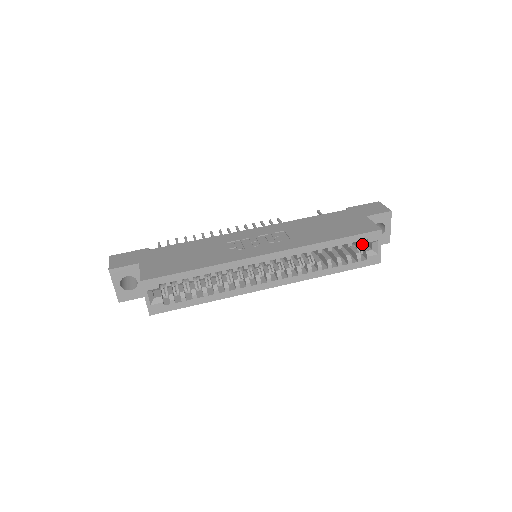
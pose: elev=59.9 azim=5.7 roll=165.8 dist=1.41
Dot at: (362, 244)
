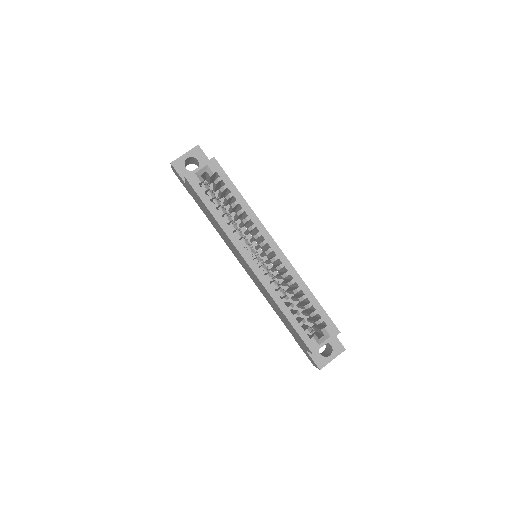
Dot at: occluded
